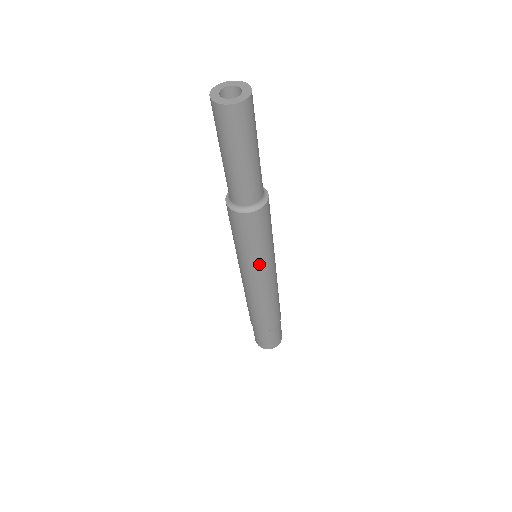
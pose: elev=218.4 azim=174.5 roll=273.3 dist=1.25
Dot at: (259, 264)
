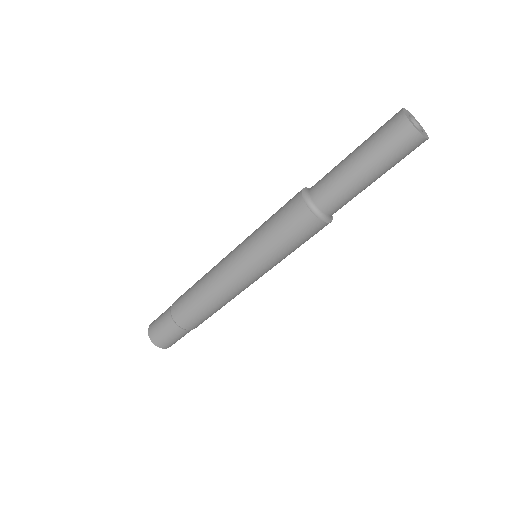
Dot at: (275, 265)
